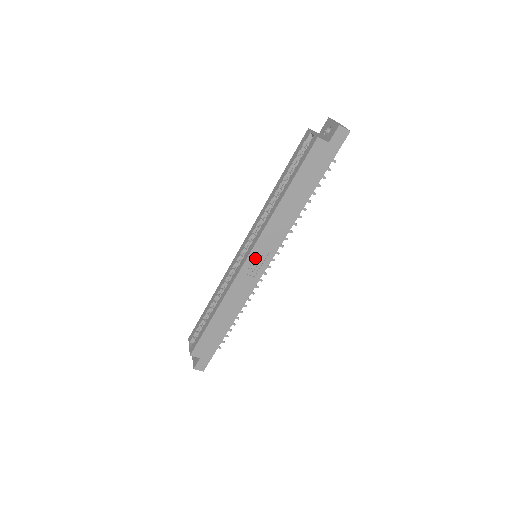
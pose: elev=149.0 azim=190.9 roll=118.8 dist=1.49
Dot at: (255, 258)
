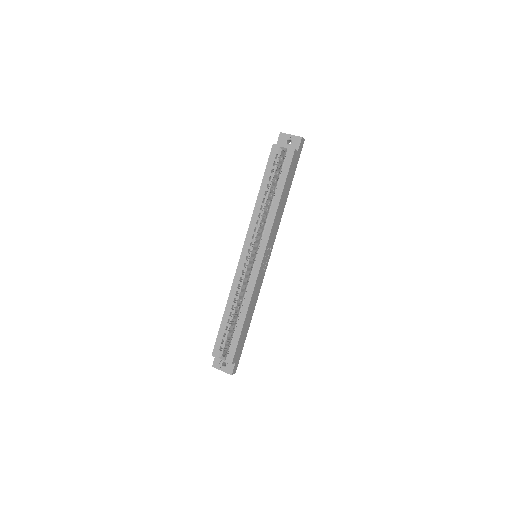
Dot at: (265, 256)
